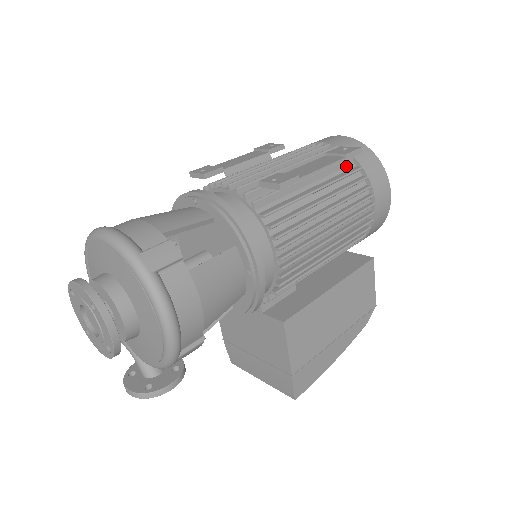
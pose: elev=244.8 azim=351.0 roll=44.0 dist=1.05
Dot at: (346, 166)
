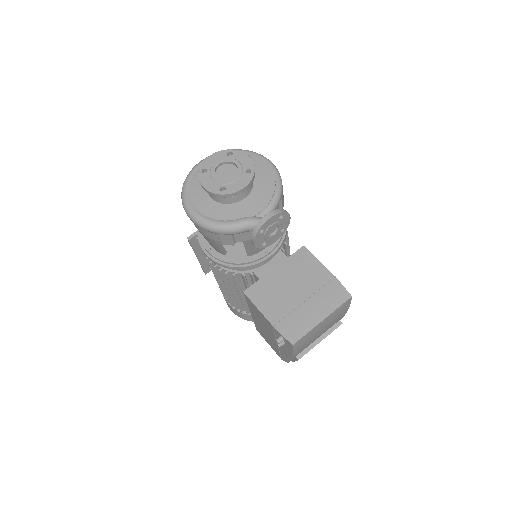
Dot at: occluded
